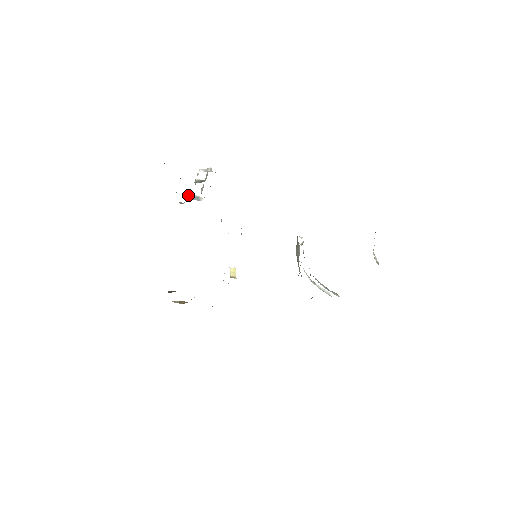
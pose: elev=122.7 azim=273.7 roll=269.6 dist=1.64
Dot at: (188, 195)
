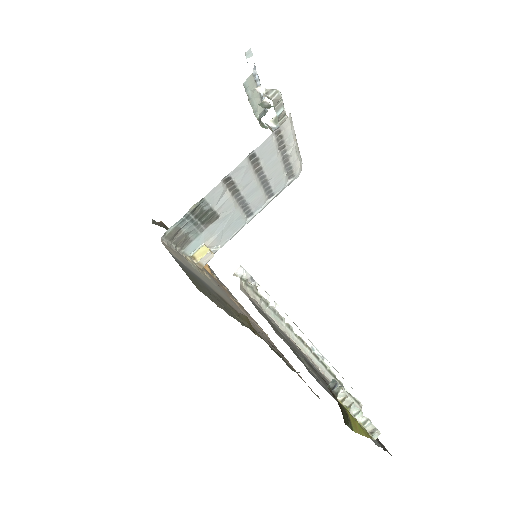
Dot at: (273, 119)
